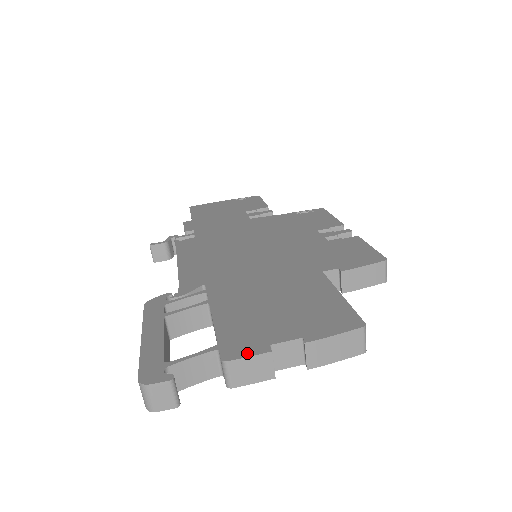
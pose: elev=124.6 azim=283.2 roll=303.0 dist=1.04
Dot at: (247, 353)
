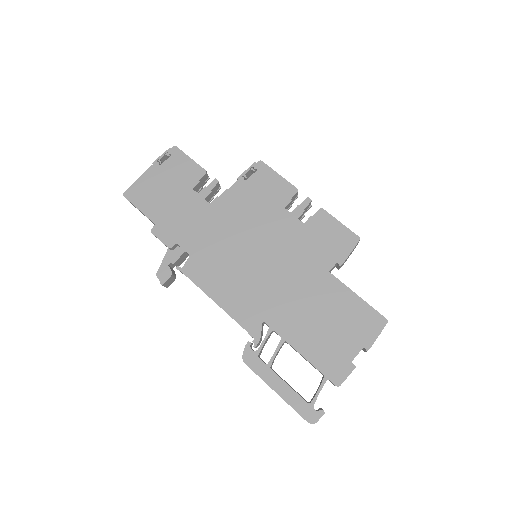
Dot at: (345, 375)
